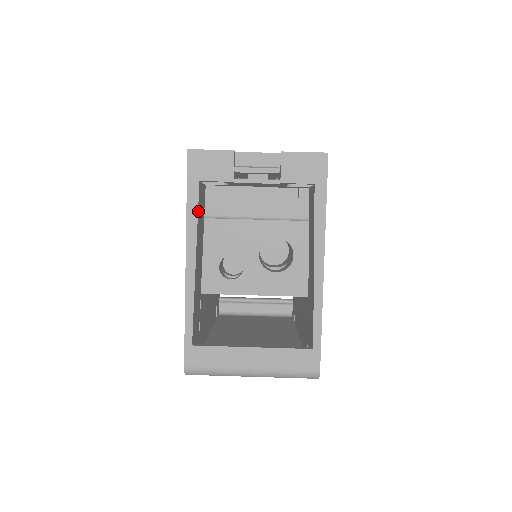
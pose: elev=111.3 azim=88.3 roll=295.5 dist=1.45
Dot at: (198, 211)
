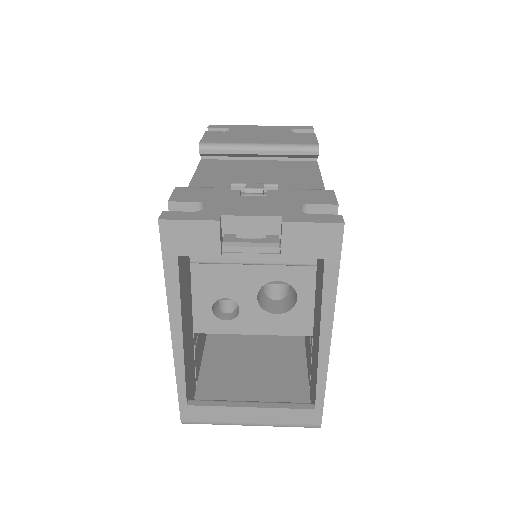
Dot at: (180, 285)
